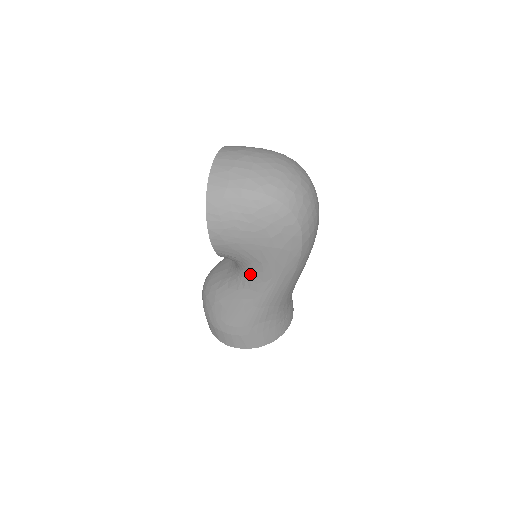
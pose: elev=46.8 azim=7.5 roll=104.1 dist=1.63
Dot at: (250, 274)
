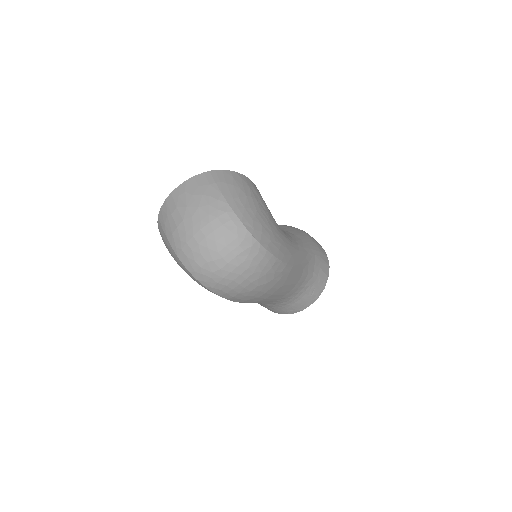
Dot at: occluded
